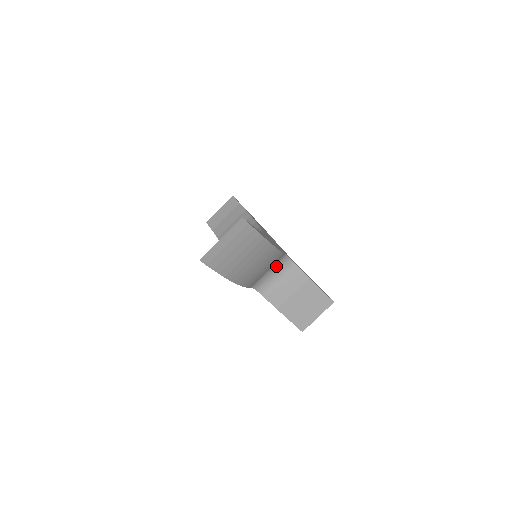
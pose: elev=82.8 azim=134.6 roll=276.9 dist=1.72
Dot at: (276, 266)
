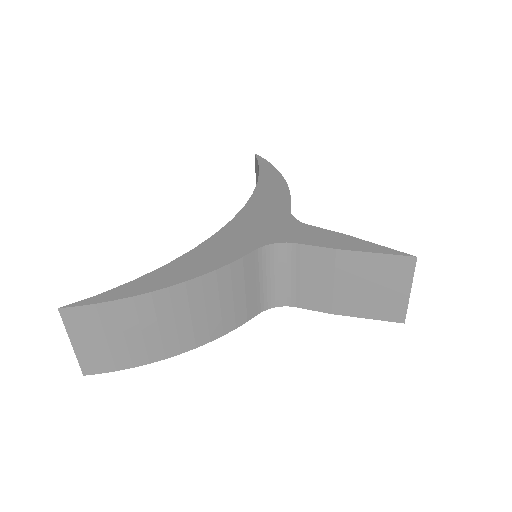
Dot at: (270, 266)
